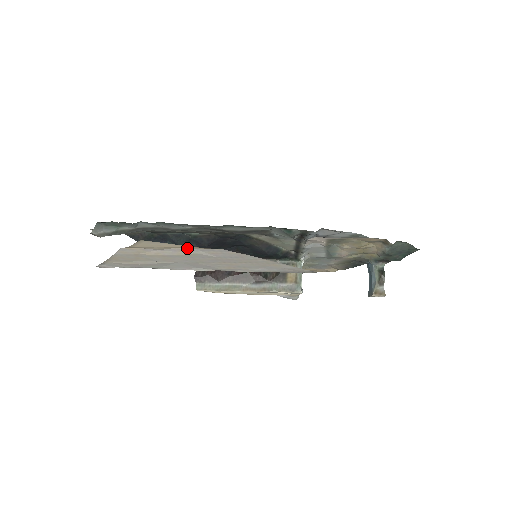
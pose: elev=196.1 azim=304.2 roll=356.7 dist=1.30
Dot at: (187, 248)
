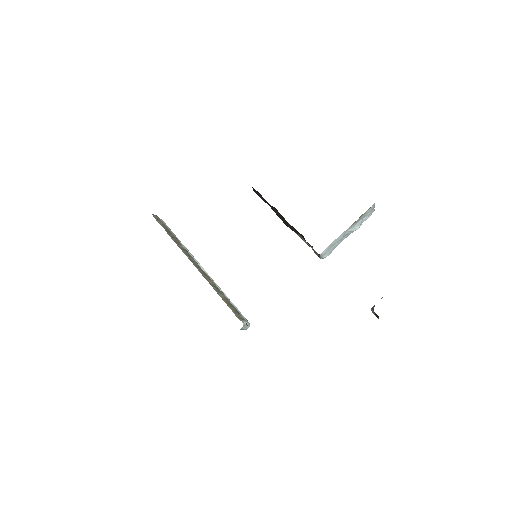
Dot at: occluded
